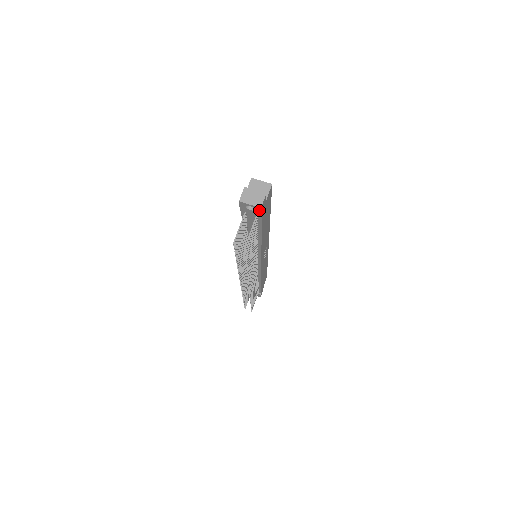
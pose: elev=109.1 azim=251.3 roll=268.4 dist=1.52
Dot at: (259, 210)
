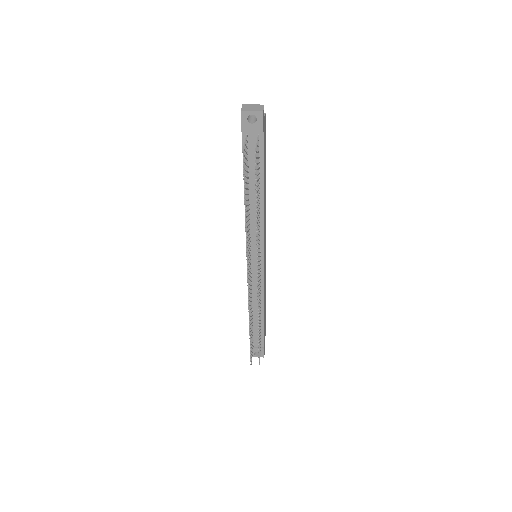
Dot at: (261, 118)
